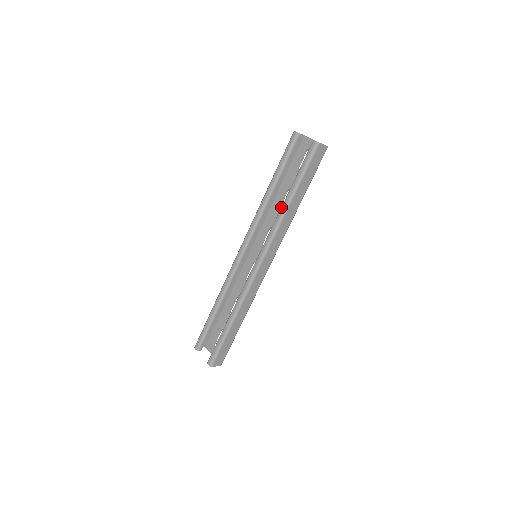
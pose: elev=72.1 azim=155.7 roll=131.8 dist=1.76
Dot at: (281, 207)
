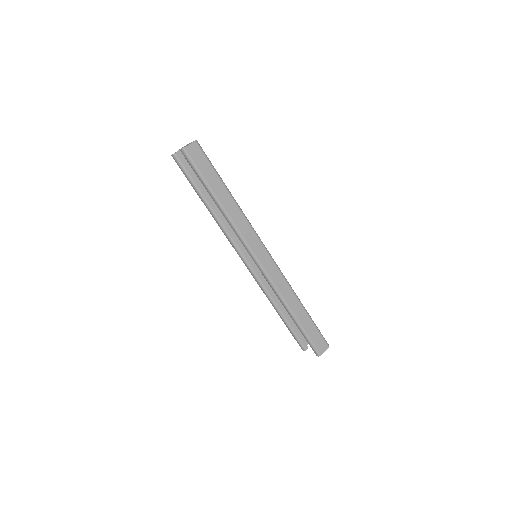
Dot at: occluded
